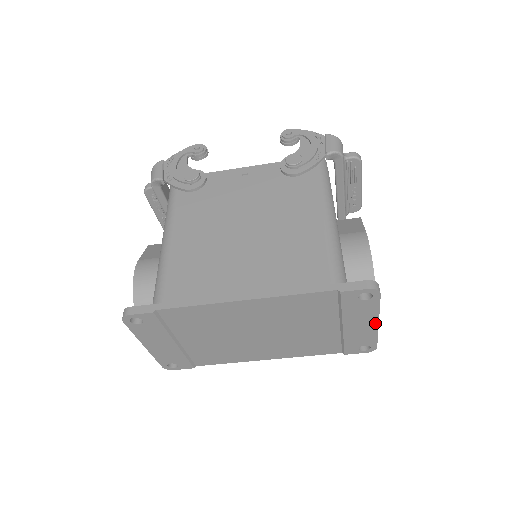
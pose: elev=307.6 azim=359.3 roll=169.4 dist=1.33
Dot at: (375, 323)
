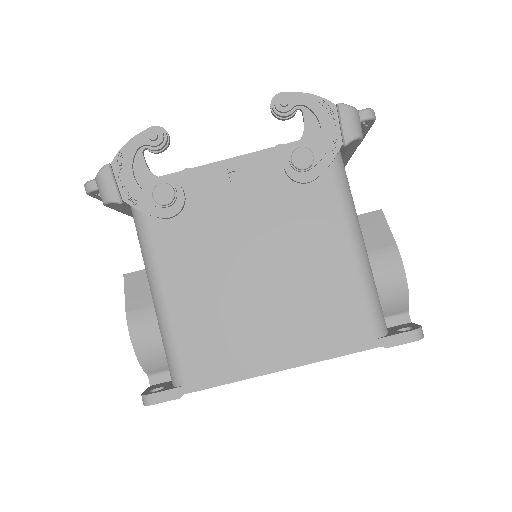
Dot at: occluded
